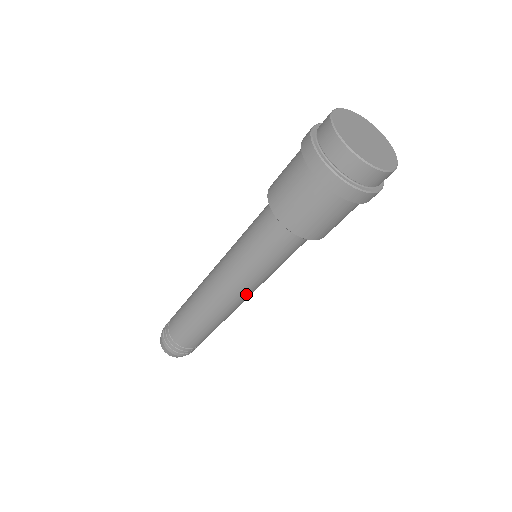
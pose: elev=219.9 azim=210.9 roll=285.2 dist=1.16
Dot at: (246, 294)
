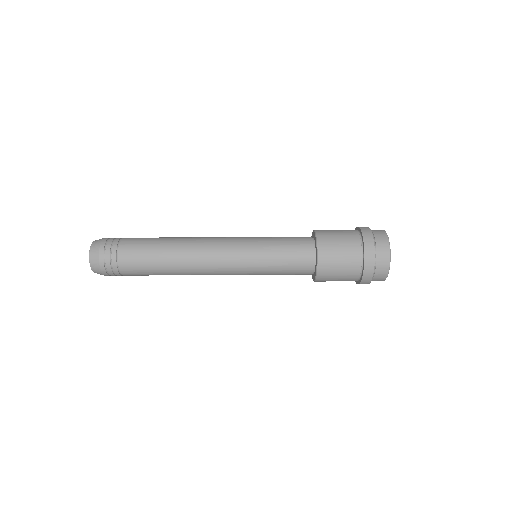
Dot at: occluded
